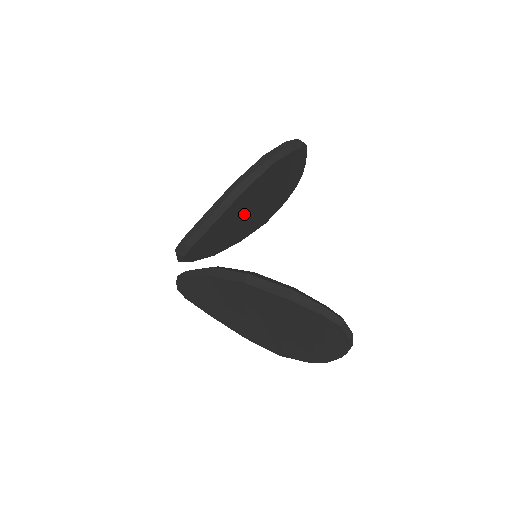
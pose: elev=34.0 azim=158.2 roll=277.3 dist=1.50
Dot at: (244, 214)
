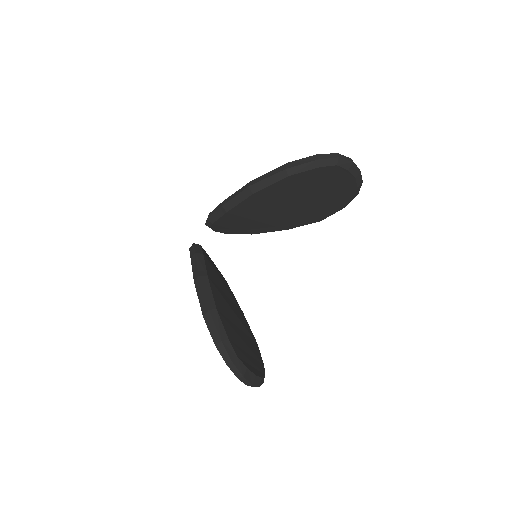
Dot at: (273, 210)
